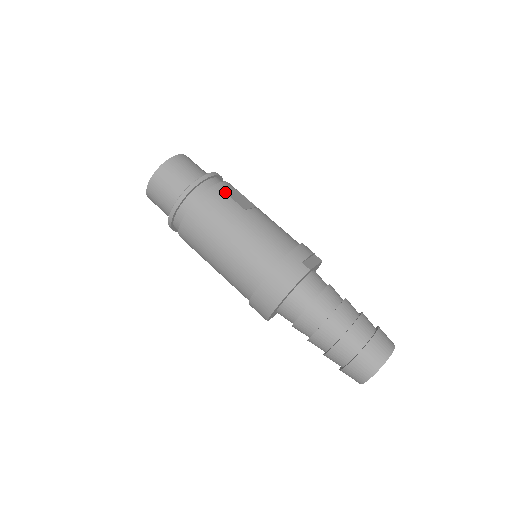
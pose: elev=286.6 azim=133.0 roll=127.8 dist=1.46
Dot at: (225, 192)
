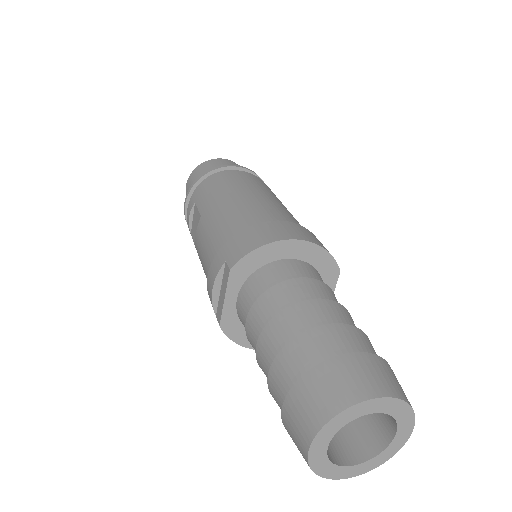
Dot at: occluded
